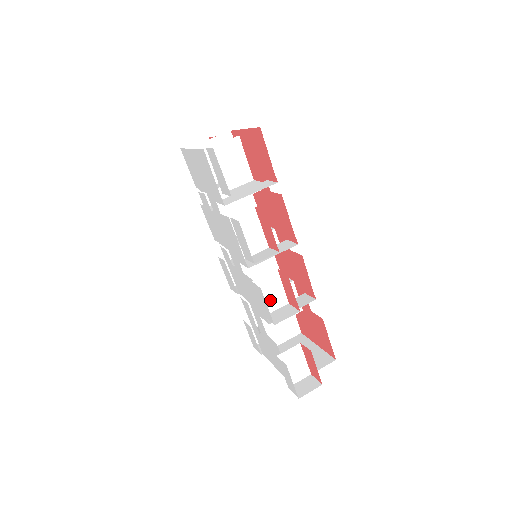
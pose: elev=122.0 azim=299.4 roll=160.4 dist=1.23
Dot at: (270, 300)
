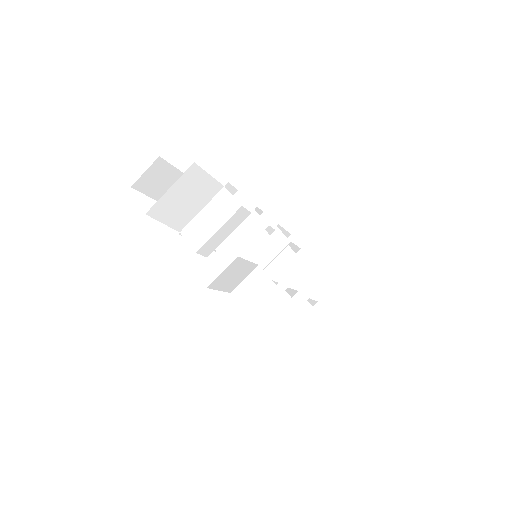
Dot at: occluded
